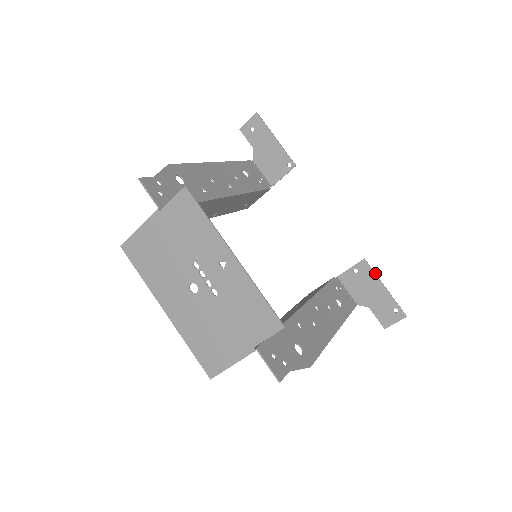
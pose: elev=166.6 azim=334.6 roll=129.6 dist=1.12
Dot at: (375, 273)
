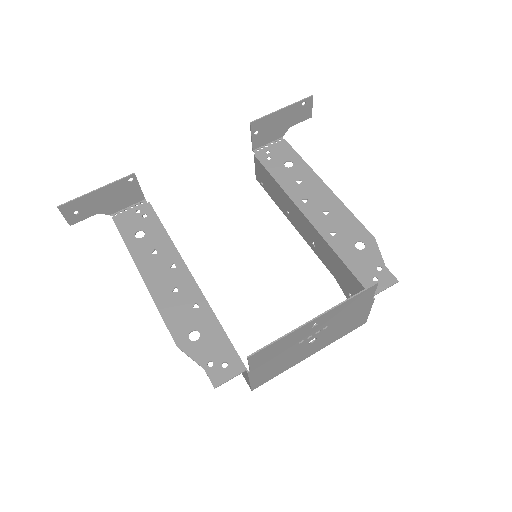
Dot at: (266, 115)
